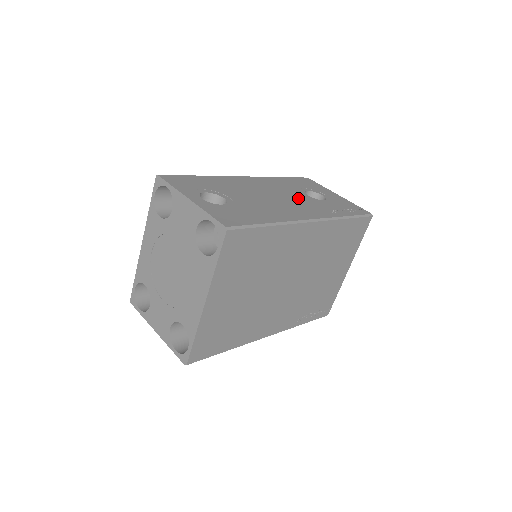
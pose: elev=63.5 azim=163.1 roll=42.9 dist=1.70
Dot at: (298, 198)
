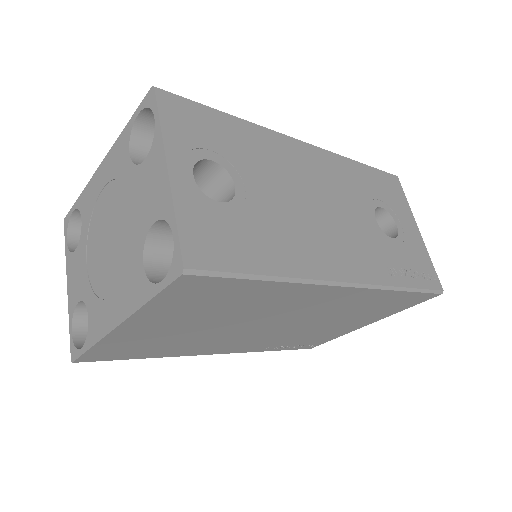
Dot at: (357, 222)
